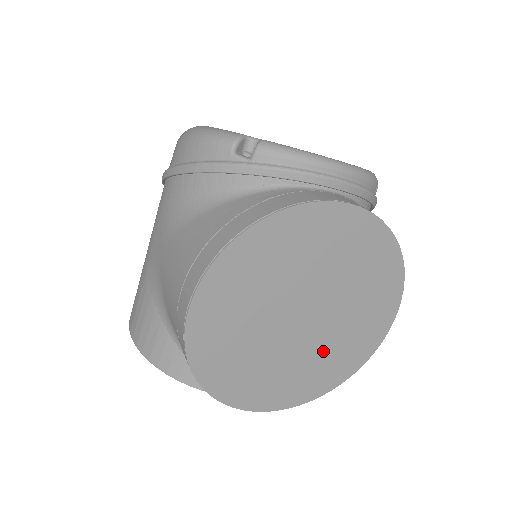
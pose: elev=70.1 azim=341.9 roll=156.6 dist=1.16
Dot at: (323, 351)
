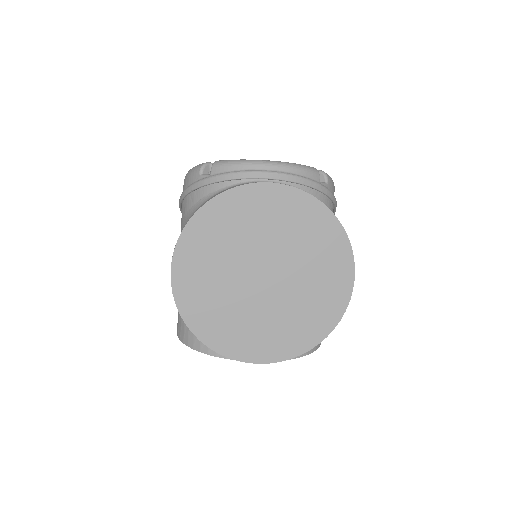
Dot at: (294, 307)
